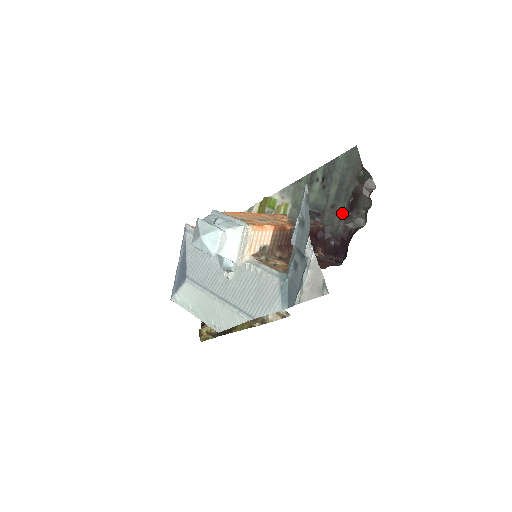
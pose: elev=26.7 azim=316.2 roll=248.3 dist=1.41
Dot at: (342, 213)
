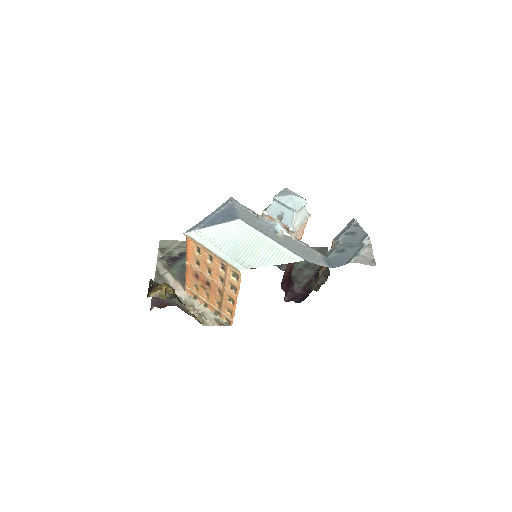
Dot at: (307, 275)
